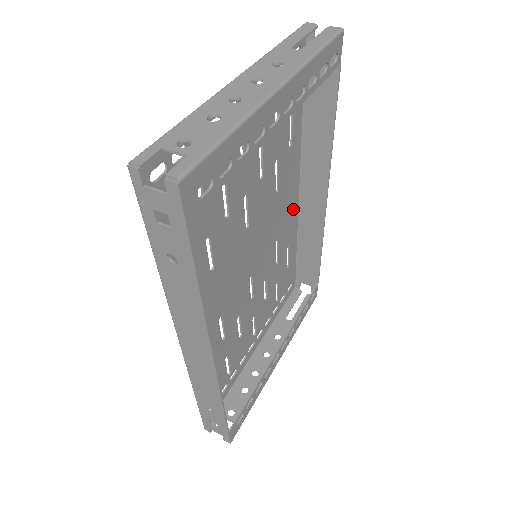
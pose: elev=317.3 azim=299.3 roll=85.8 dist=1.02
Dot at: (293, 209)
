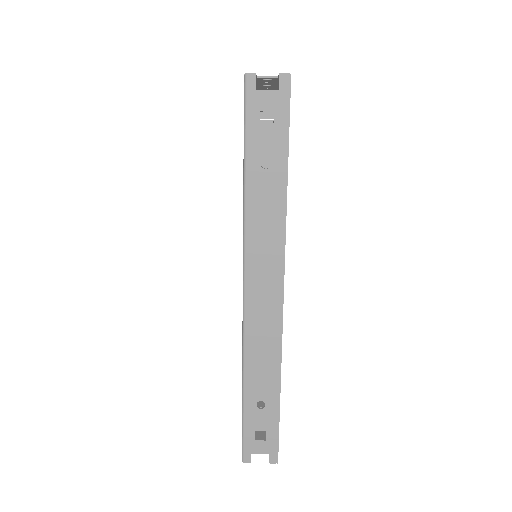
Dot at: occluded
